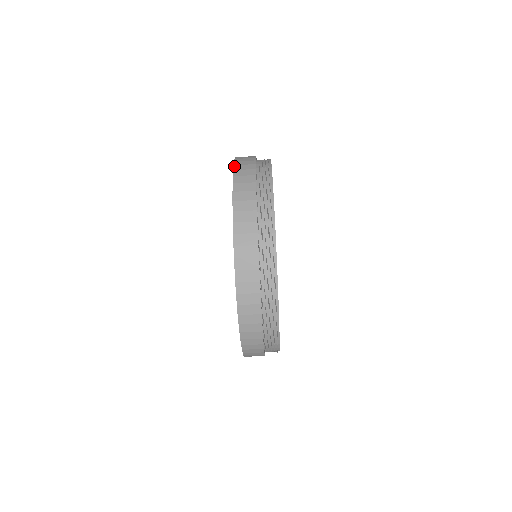
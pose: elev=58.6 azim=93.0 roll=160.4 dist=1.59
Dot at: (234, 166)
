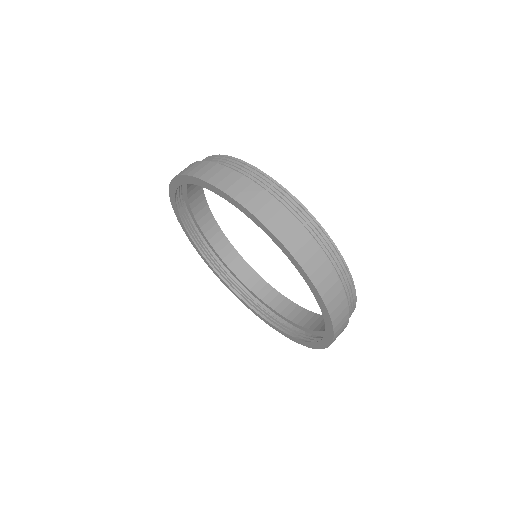
Dot at: (169, 196)
